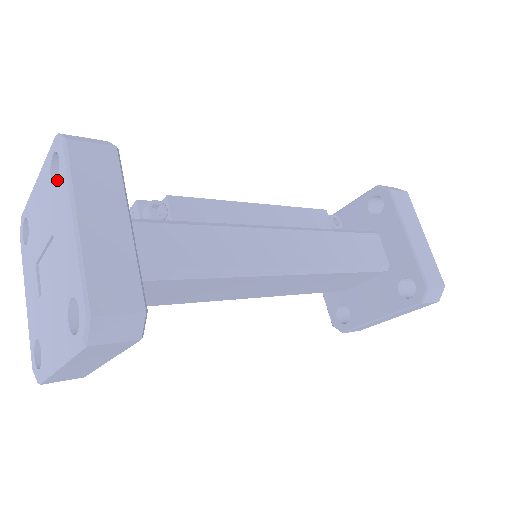
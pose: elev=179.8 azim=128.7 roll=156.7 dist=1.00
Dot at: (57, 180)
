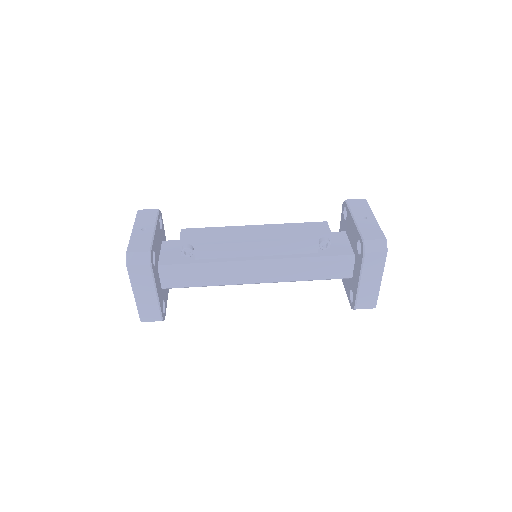
Dot at: occluded
